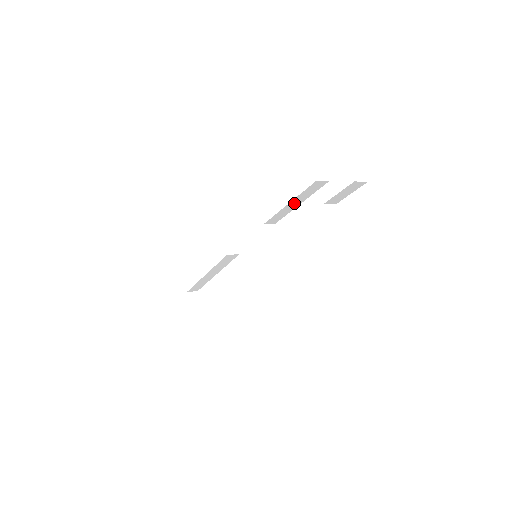
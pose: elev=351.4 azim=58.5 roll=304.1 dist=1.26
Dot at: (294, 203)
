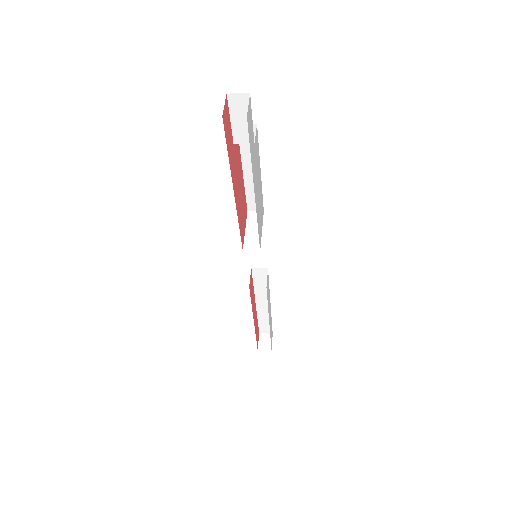
Dot at: (251, 170)
